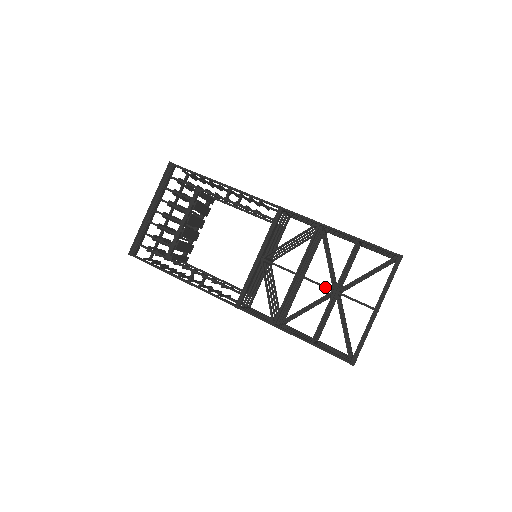
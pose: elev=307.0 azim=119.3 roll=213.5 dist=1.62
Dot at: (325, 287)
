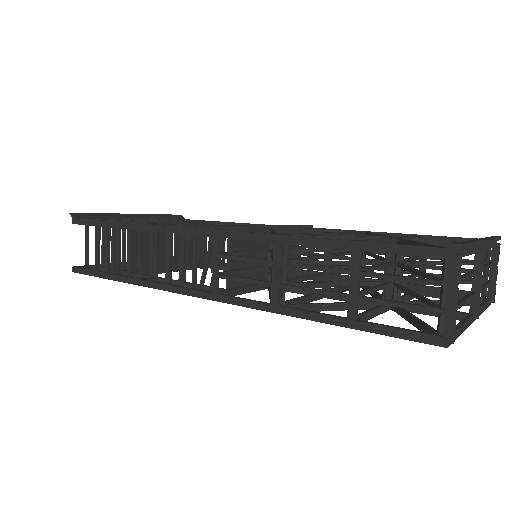
Dot at: (378, 236)
